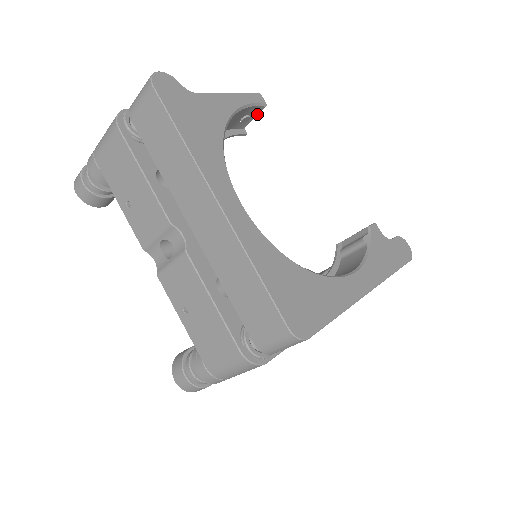
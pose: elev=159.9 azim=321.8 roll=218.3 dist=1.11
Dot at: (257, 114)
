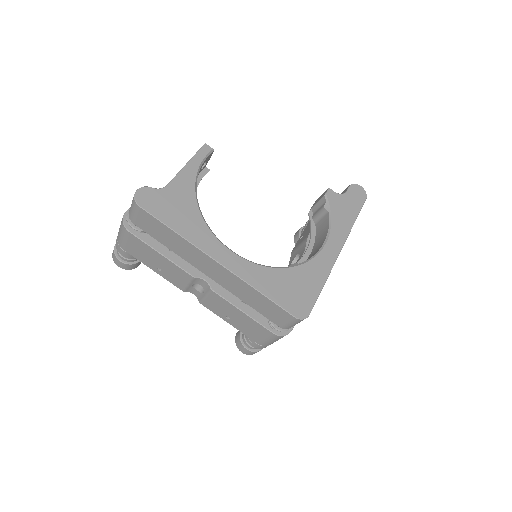
Dot at: (210, 157)
